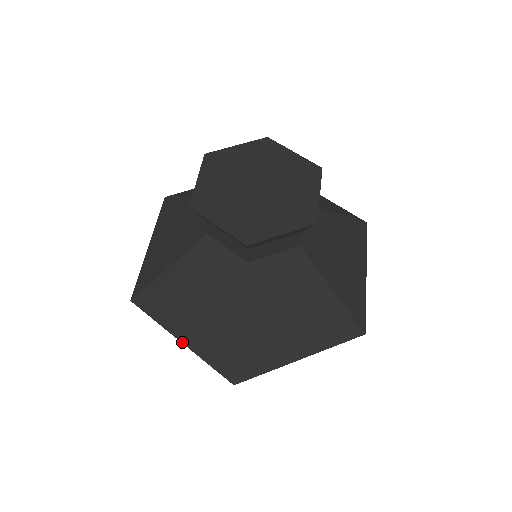
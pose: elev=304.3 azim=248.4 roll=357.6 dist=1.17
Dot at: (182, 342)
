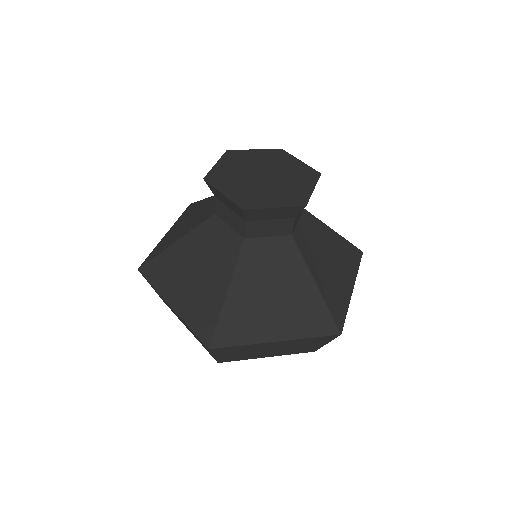
Dot at: (280, 340)
